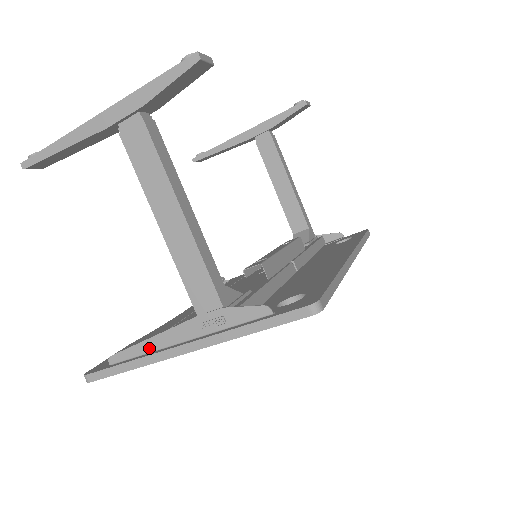
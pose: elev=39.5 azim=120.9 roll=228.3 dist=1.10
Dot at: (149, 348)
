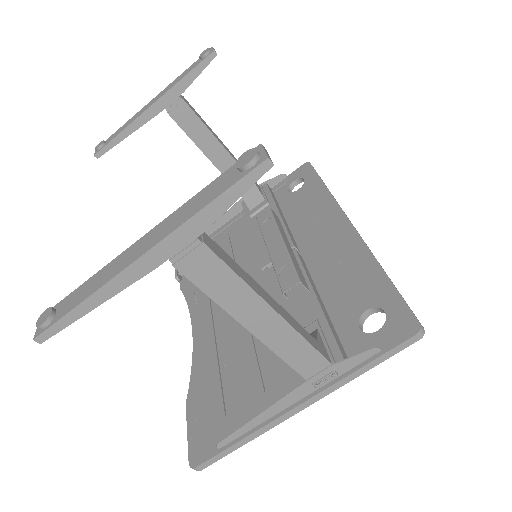
Dot at: (260, 421)
